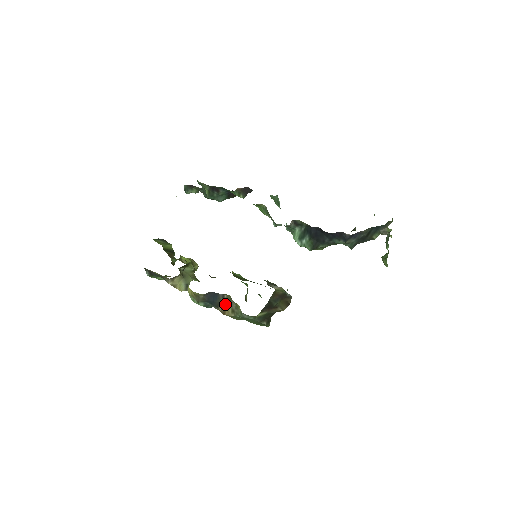
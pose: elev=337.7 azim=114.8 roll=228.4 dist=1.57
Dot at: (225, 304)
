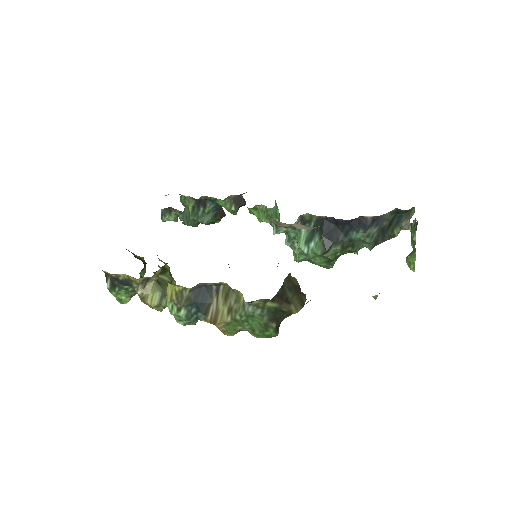
Dot at: (219, 303)
